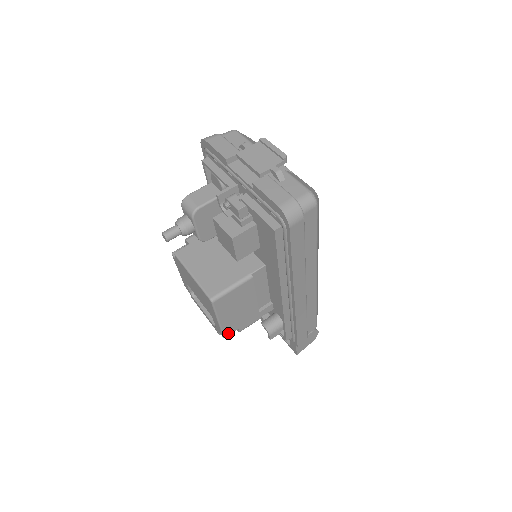
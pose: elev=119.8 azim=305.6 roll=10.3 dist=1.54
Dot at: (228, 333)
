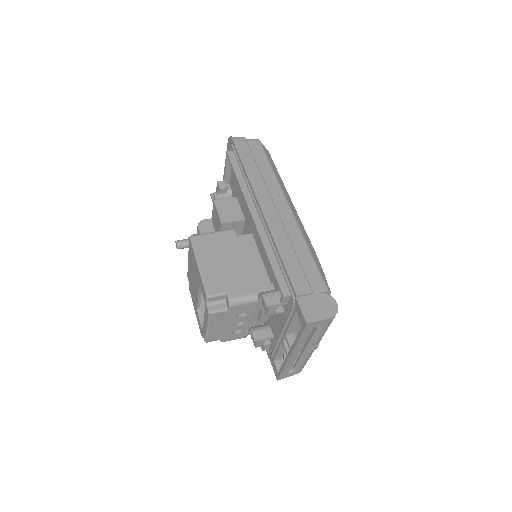
Dot at: (212, 292)
